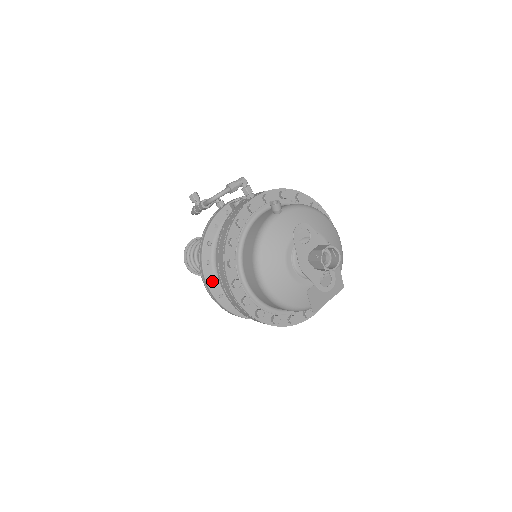
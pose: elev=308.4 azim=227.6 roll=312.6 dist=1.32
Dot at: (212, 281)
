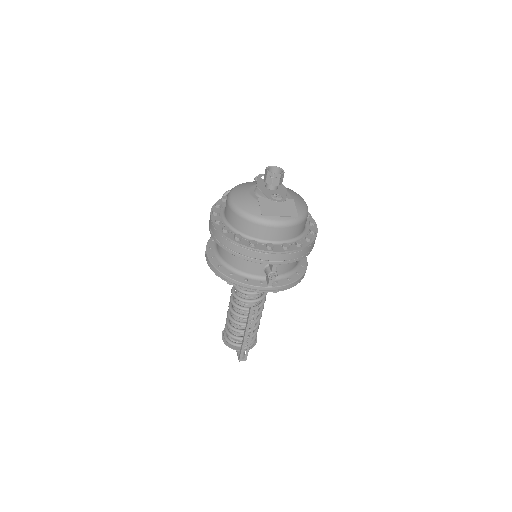
Dot at: (211, 248)
